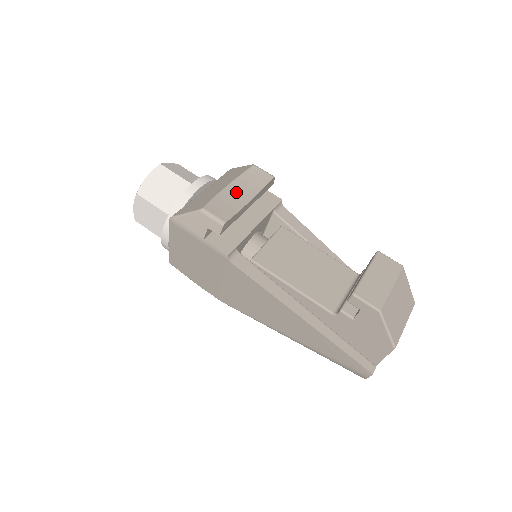
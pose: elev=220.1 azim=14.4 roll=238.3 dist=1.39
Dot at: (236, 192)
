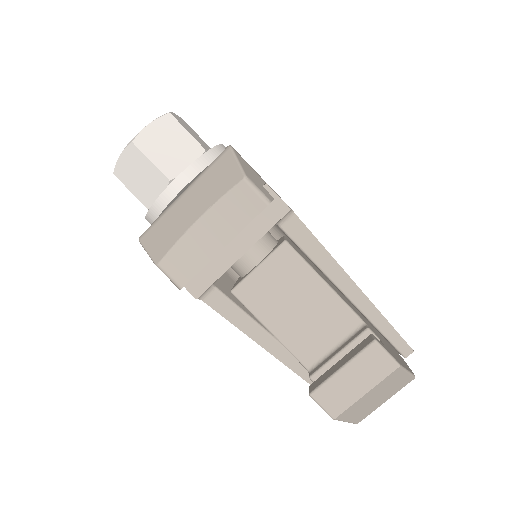
Dot at: (207, 232)
